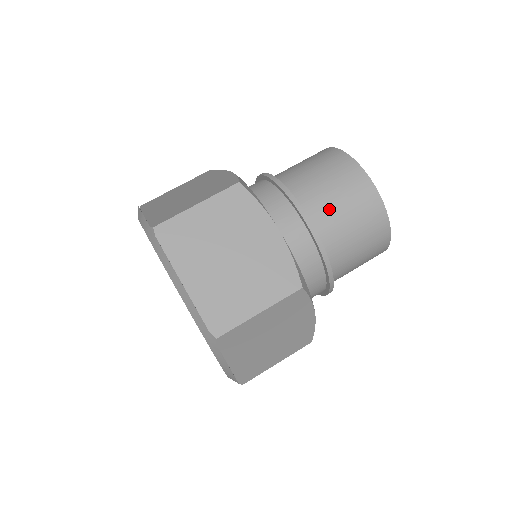
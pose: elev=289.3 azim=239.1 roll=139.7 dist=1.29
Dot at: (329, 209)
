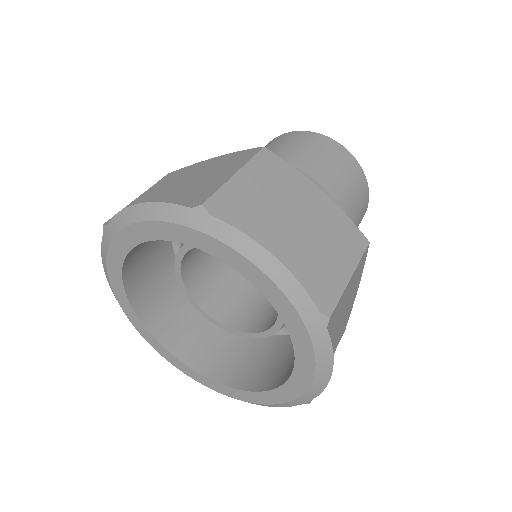
Dot at: occluded
